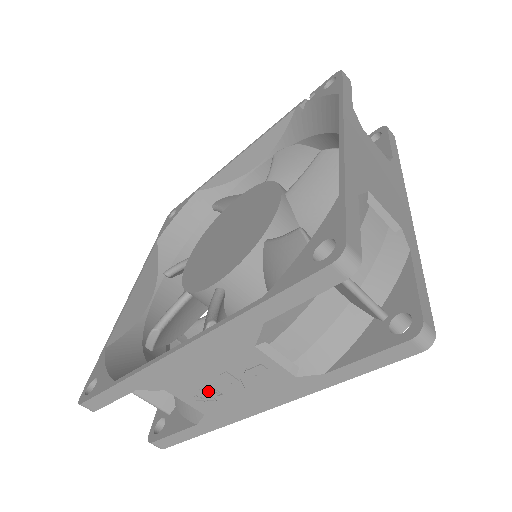
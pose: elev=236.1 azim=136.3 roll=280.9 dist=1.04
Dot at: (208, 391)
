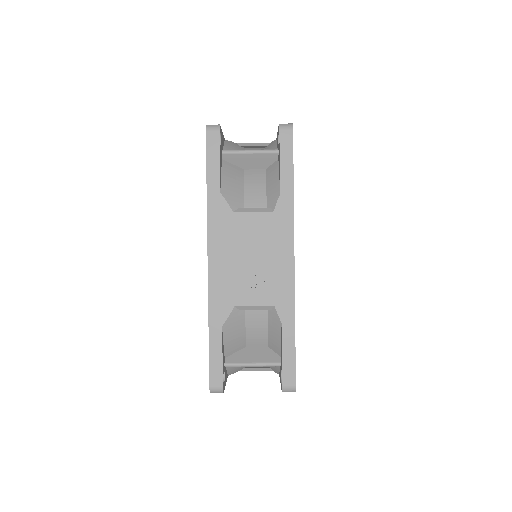
Dot at: (253, 278)
